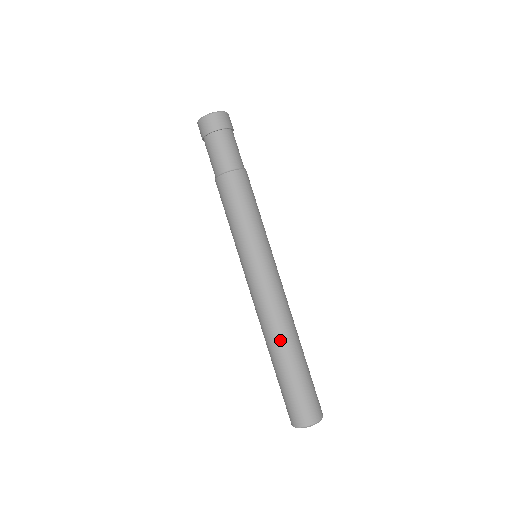
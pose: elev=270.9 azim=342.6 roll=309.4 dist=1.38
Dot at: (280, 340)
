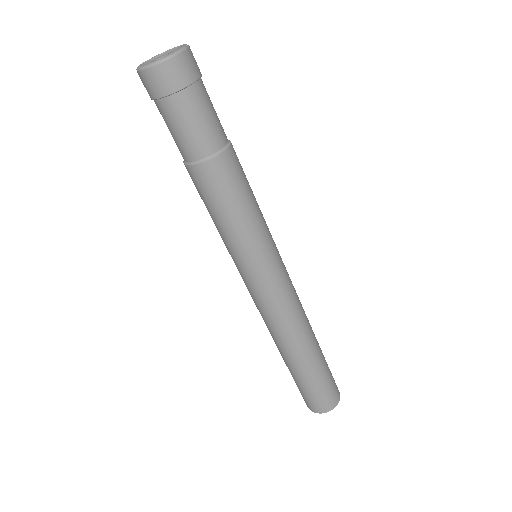
Dot at: (283, 349)
